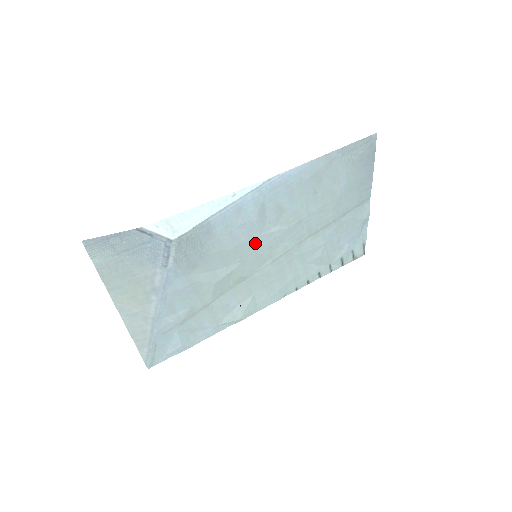
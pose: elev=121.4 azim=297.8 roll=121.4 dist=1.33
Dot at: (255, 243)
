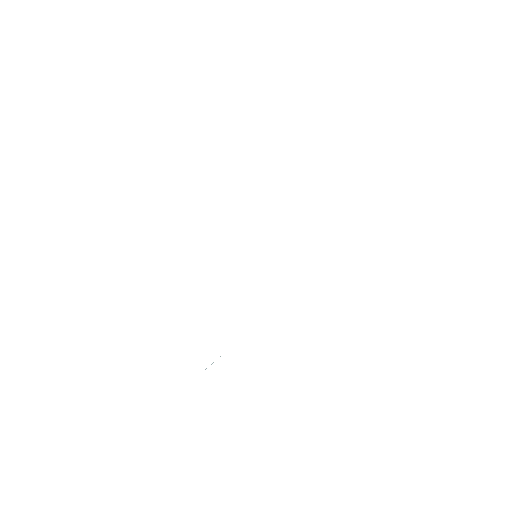
Dot at: occluded
